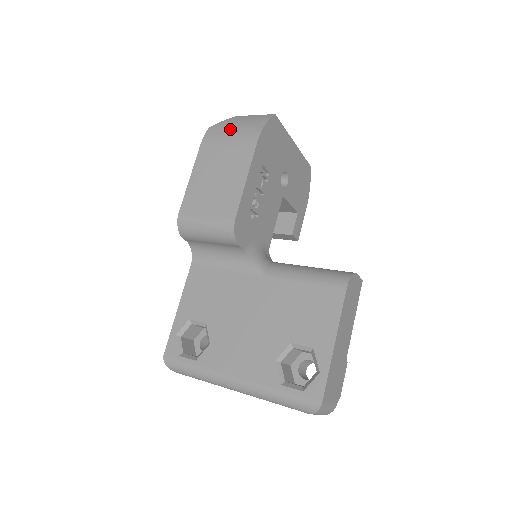
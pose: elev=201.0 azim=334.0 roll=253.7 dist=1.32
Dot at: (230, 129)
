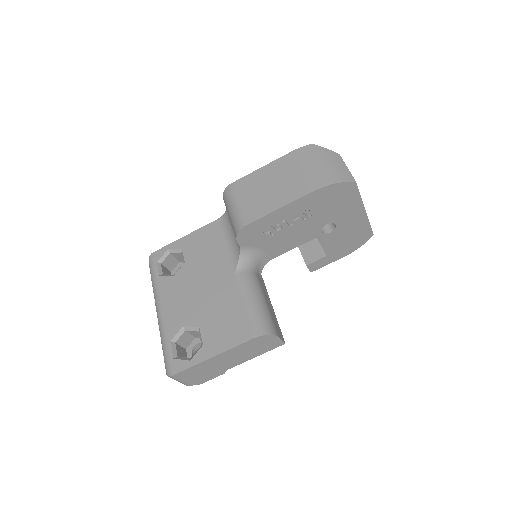
Dot at: (318, 161)
